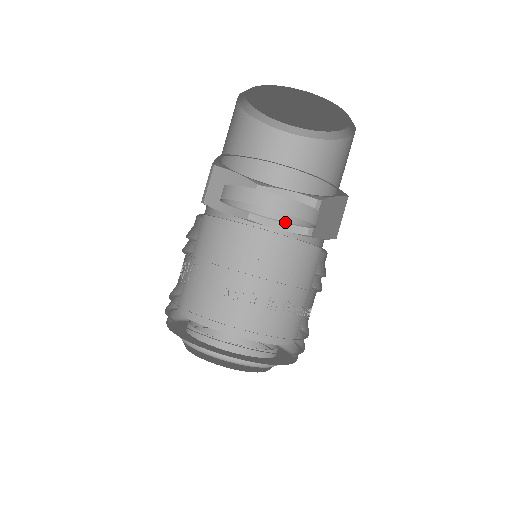
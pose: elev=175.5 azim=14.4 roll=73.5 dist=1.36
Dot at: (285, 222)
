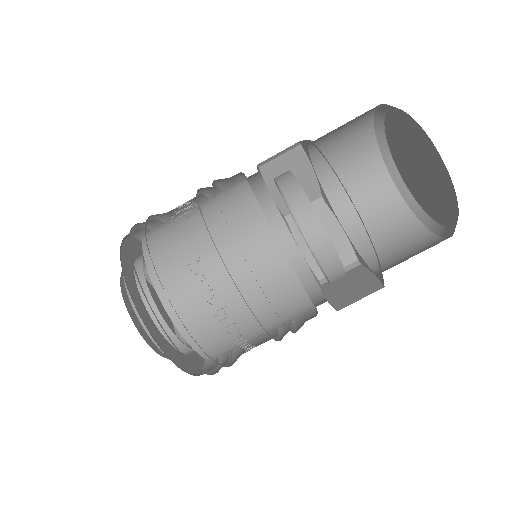
Dot at: (312, 251)
